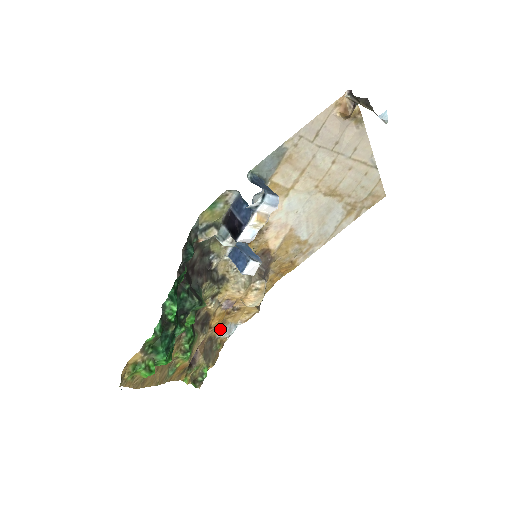
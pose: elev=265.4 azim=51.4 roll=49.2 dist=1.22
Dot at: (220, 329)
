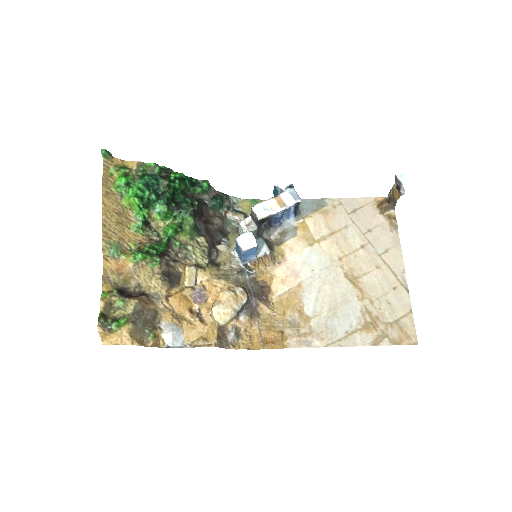
Dot at: (171, 319)
